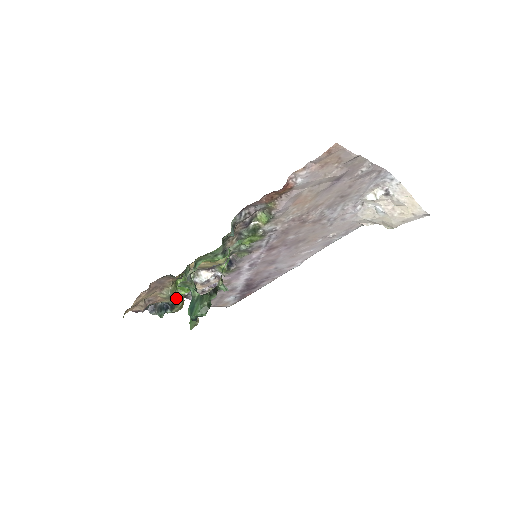
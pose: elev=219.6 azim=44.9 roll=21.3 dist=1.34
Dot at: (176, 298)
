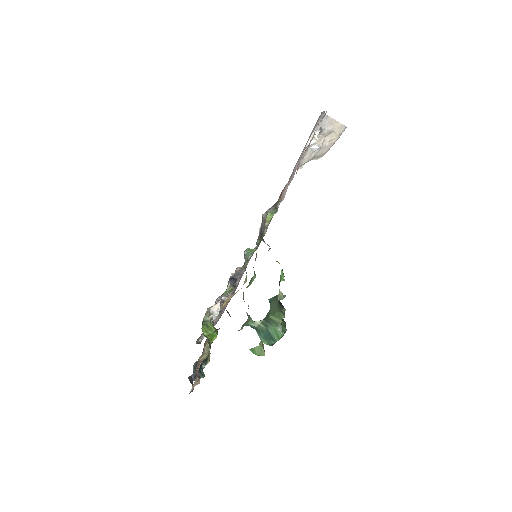
Dot at: occluded
